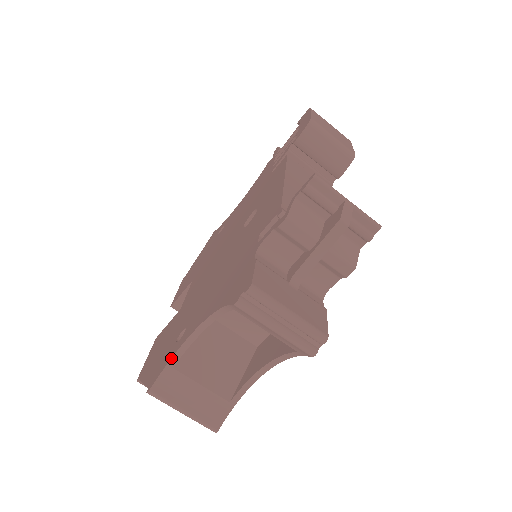
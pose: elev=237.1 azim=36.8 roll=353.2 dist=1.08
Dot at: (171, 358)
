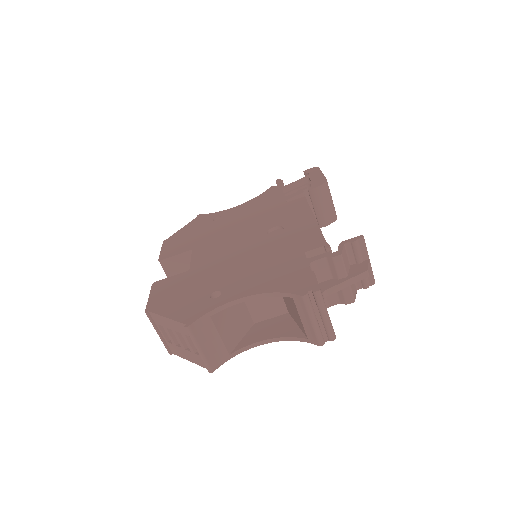
Dot at: (213, 309)
